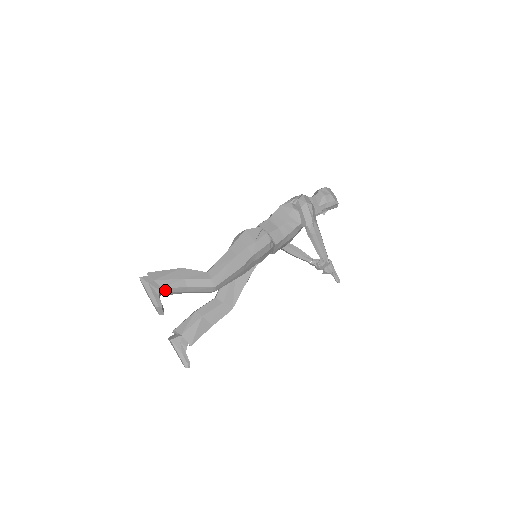
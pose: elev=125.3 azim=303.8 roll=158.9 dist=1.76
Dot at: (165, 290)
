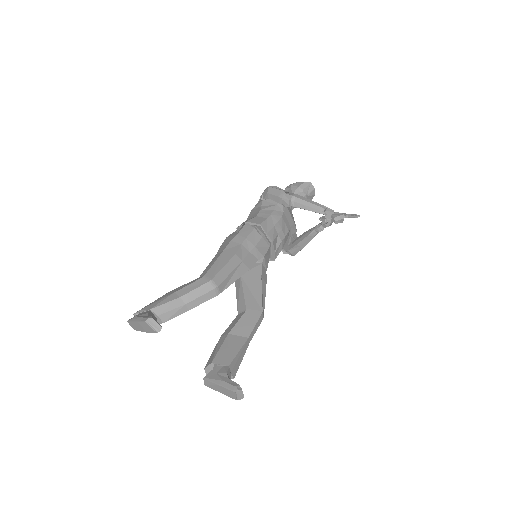
Dot at: (156, 312)
